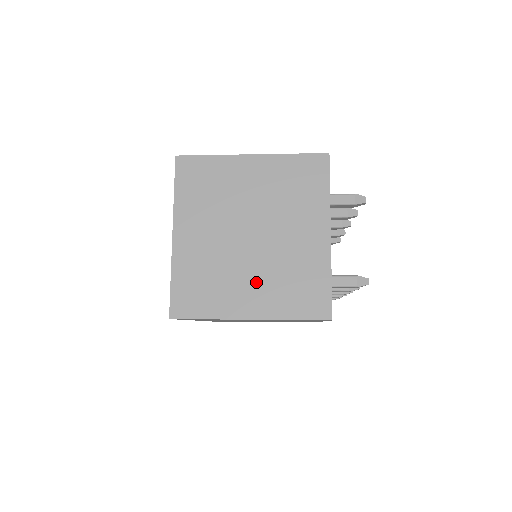
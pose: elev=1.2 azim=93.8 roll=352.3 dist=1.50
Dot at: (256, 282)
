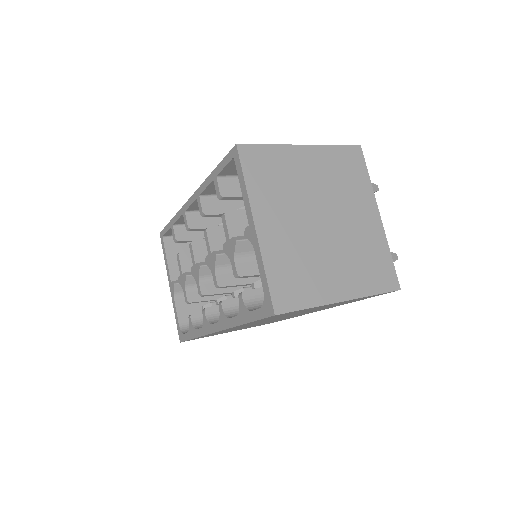
Dot at: (339, 265)
